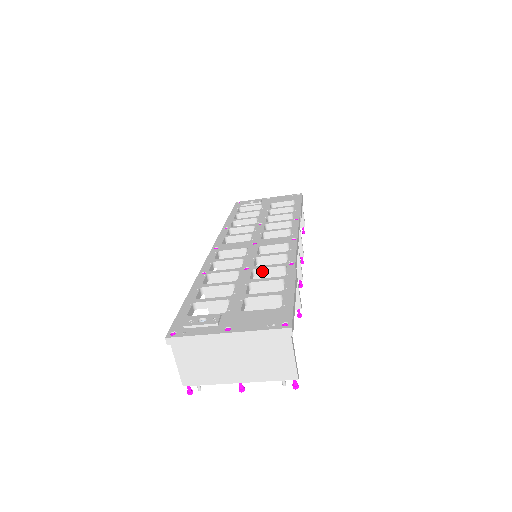
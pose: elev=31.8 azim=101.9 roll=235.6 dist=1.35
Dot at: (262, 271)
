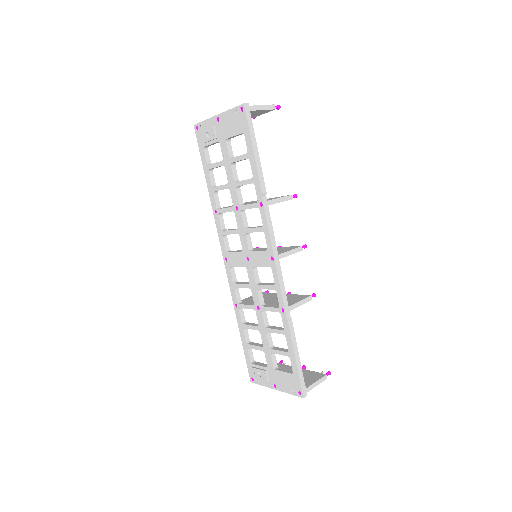
Dot at: (268, 310)
